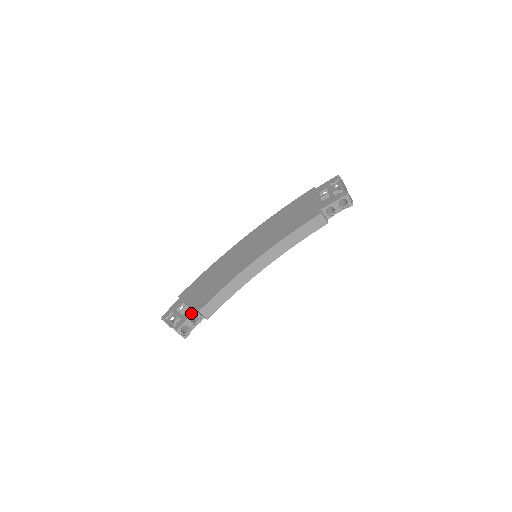
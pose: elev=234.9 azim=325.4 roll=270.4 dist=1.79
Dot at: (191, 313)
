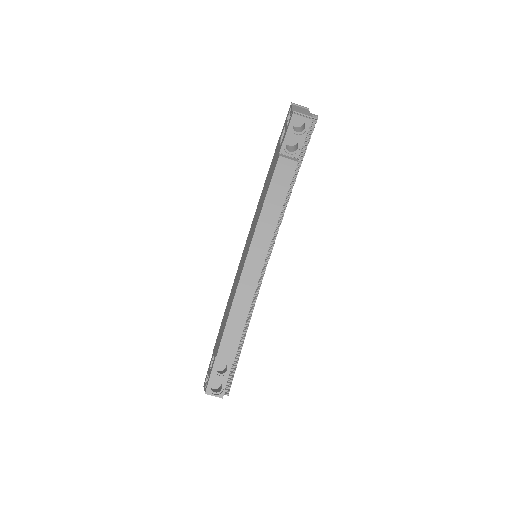
Dot at: (213, 363)
